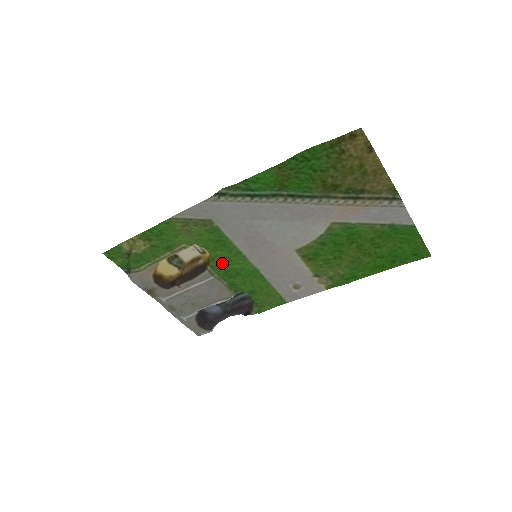
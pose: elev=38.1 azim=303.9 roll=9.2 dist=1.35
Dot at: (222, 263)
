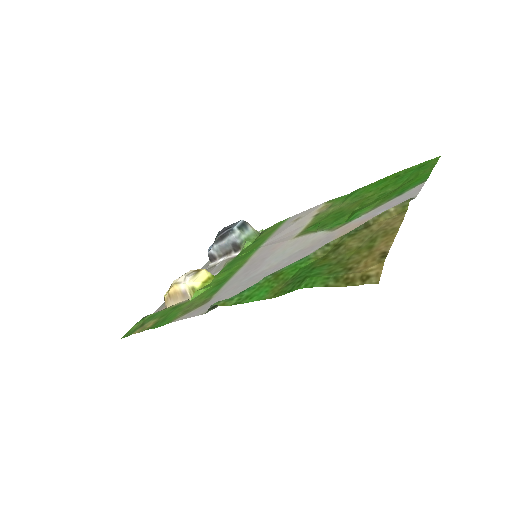
Dot at: (225, 271)
